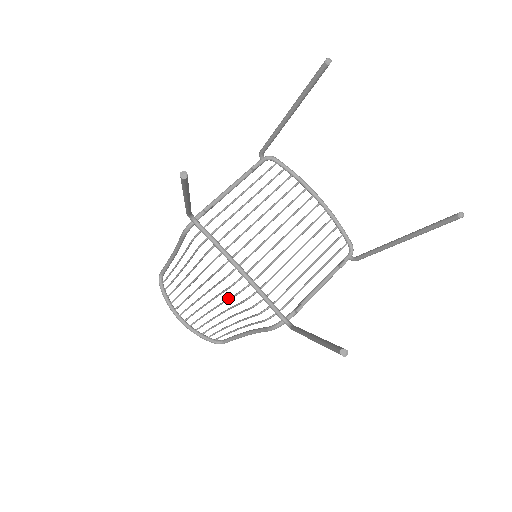
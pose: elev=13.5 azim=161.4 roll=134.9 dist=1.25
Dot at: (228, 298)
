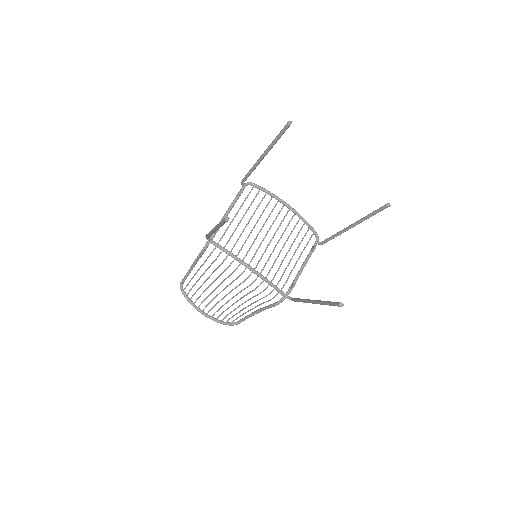
Dot at: (242, 290)
